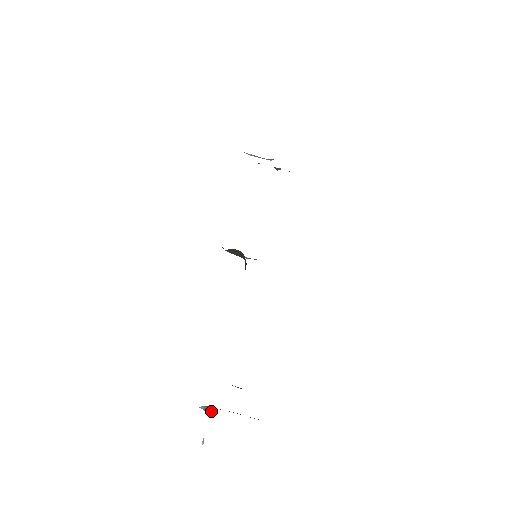
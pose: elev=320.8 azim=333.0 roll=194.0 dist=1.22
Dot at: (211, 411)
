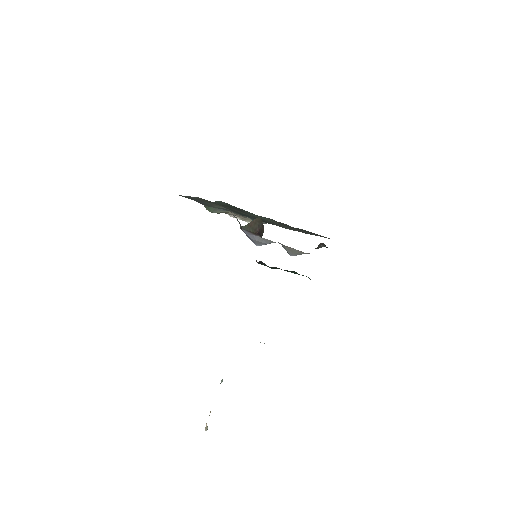
Dot at: (221, 381)
